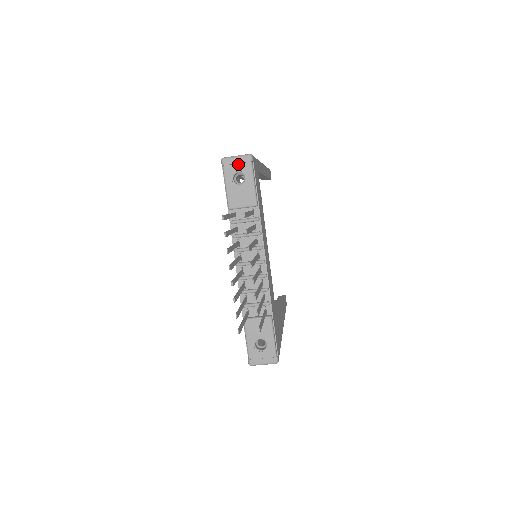
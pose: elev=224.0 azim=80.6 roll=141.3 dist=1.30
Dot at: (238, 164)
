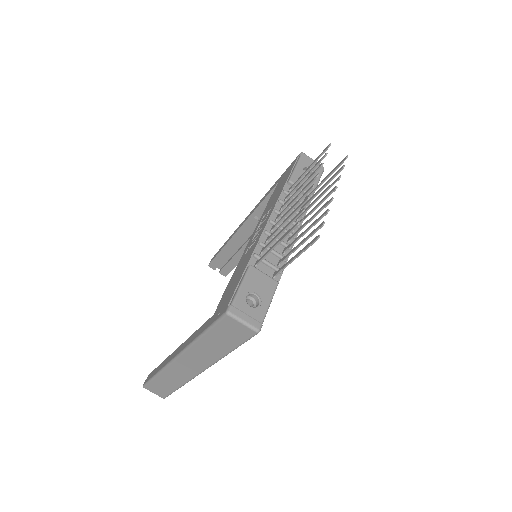
Dot at: occluded
